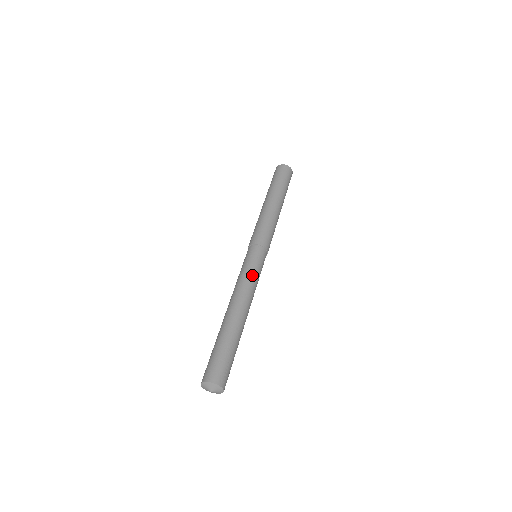
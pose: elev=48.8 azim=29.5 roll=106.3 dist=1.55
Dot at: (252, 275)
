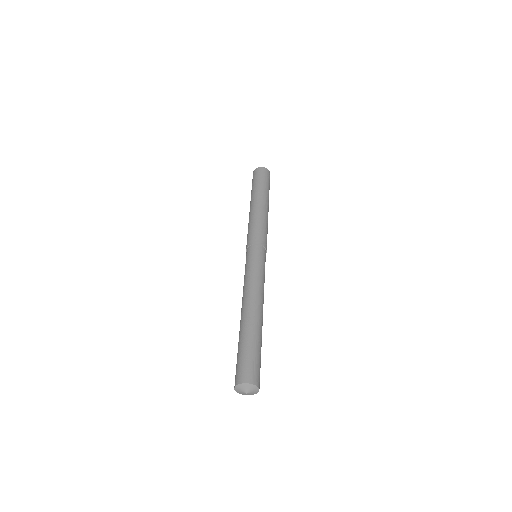
Dot at: (254, 273)
